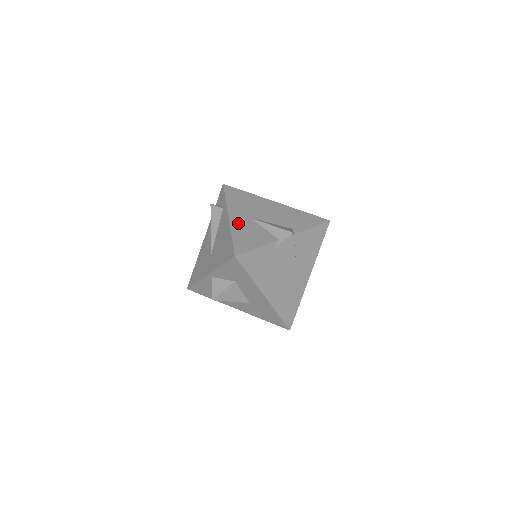
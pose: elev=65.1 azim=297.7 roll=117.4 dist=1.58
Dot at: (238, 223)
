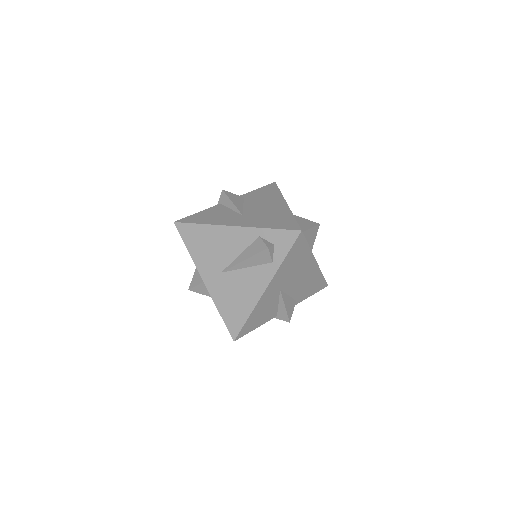
Dot at: (266, 299)
